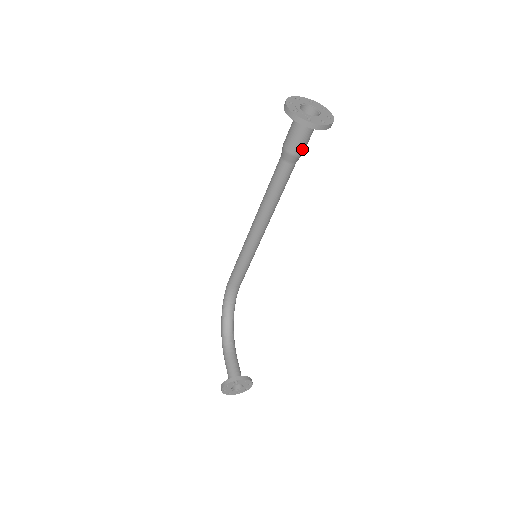
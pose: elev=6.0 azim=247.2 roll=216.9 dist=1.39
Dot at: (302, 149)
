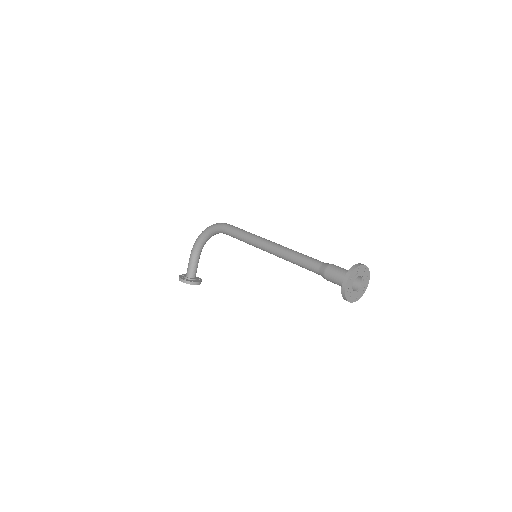
Dot at: occluded
